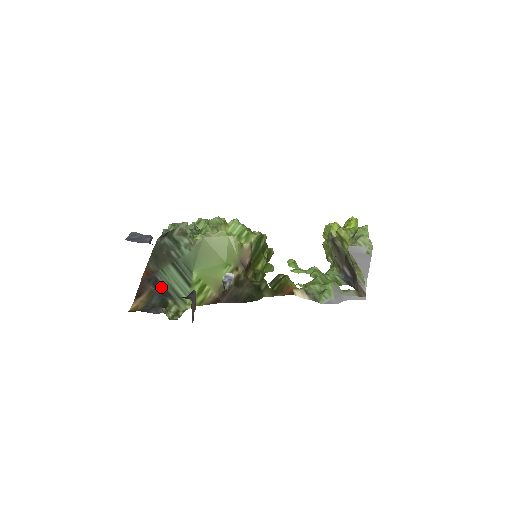
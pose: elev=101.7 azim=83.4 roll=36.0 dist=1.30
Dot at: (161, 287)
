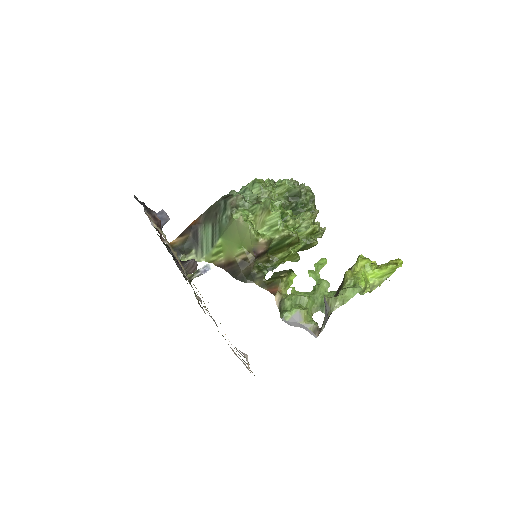
Dot at: (196, 237)
